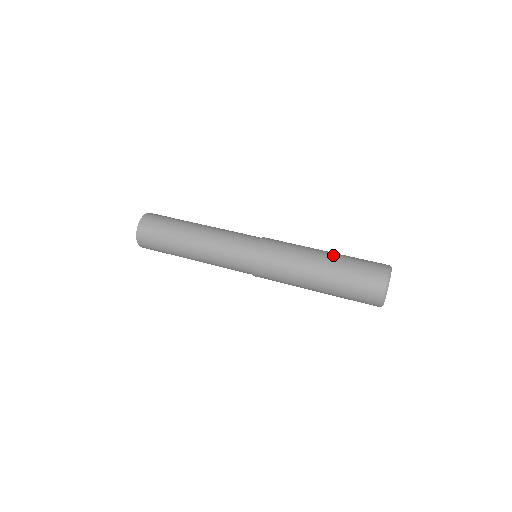
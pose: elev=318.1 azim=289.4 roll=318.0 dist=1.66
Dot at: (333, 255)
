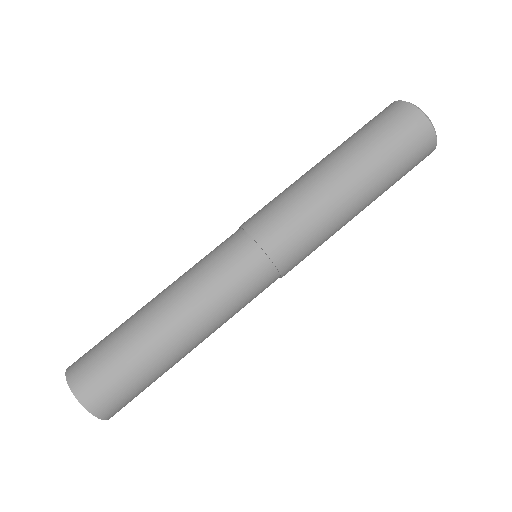
Dot at: (344, 157)
